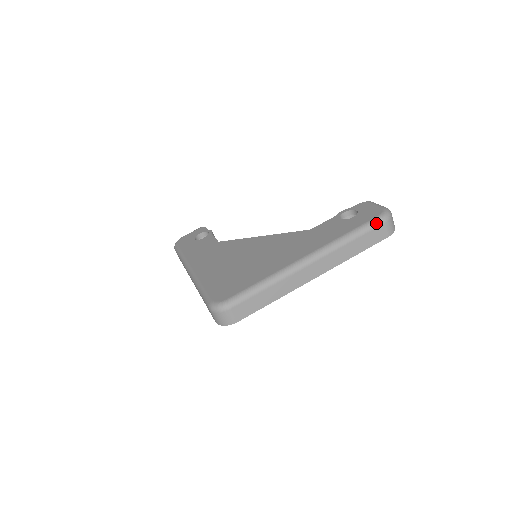
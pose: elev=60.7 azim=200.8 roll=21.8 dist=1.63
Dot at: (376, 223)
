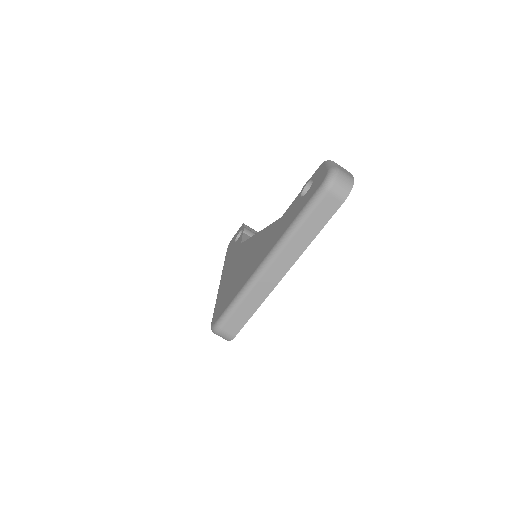
Dot at: (318, 196)
